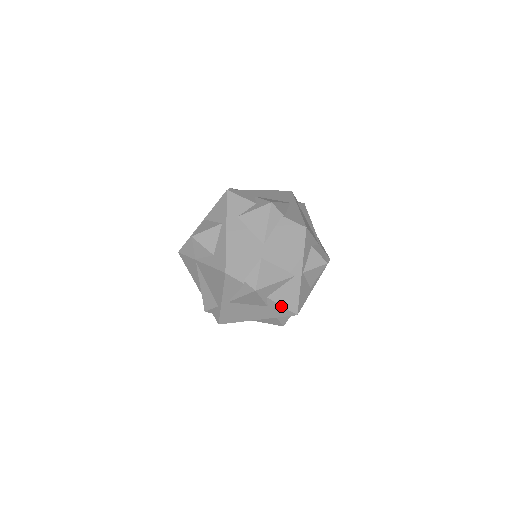
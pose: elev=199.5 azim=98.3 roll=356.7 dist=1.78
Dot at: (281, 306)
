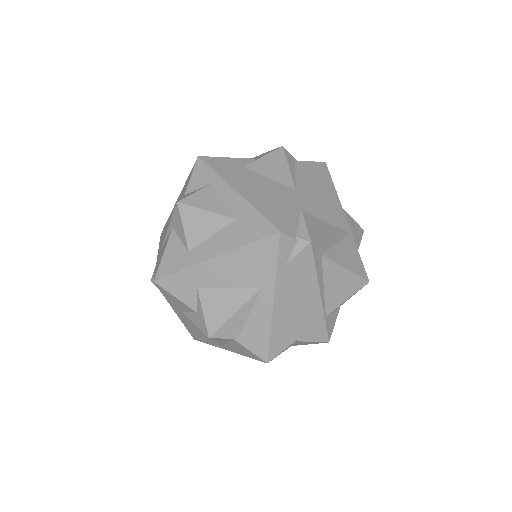
Dot at: occluded
